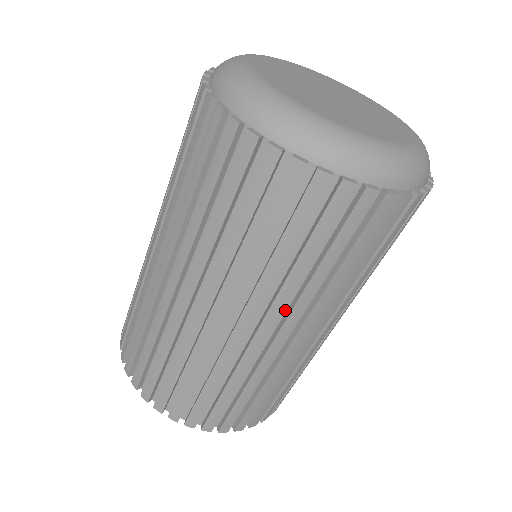
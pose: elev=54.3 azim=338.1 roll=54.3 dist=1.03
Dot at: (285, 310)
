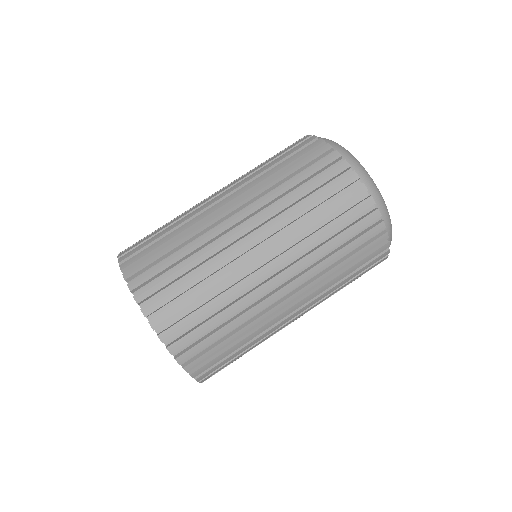
Dot at: (283, 250)
